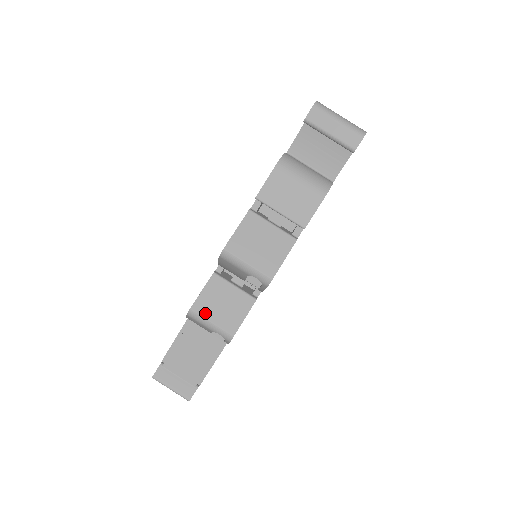
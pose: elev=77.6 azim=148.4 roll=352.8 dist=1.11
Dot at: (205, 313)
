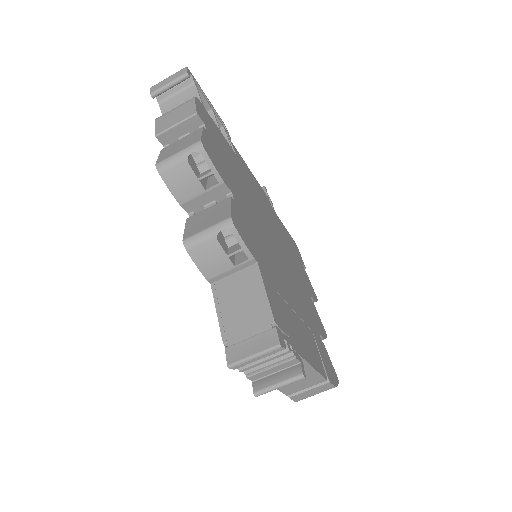
Dot at: (196, 231)
